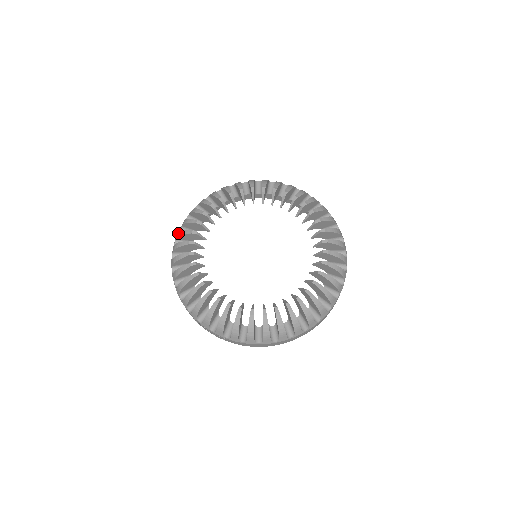
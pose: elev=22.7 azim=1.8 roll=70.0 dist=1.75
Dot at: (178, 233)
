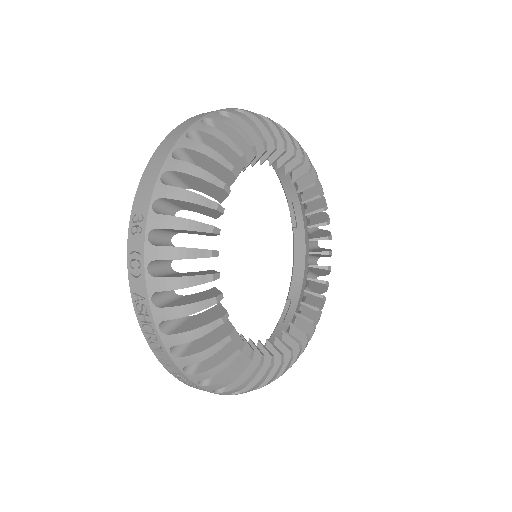
Dot at: (167, 283)
